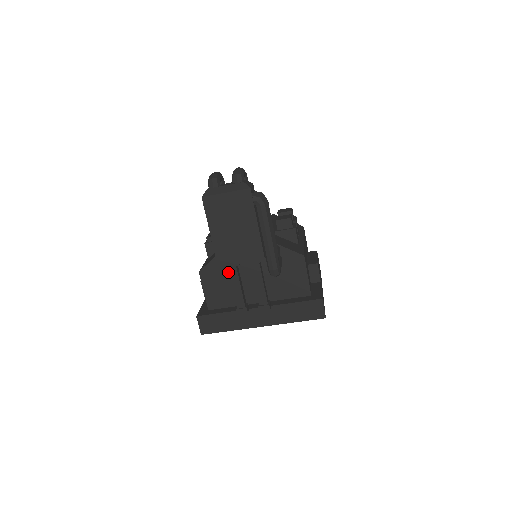
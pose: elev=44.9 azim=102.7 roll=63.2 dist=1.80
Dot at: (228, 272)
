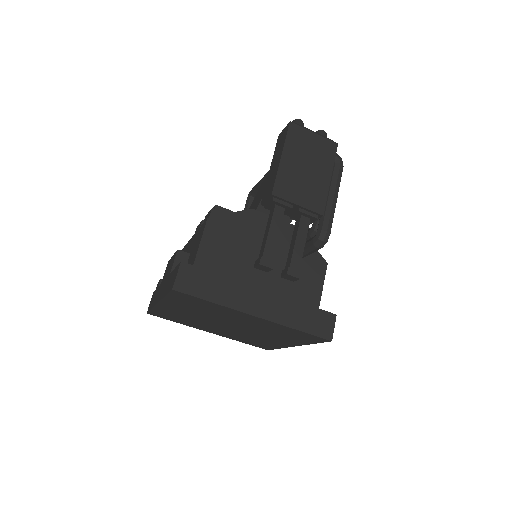
Dot at: (241, 236)
